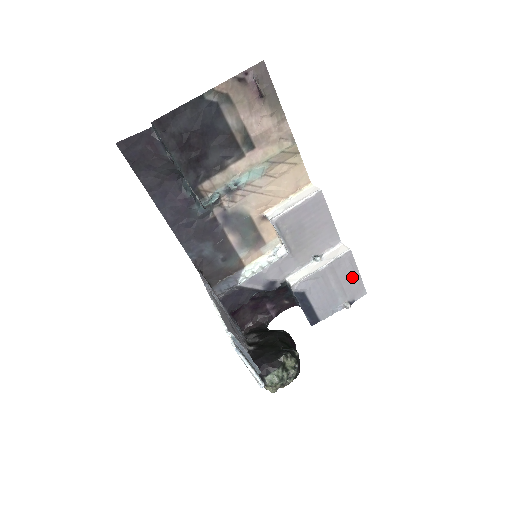
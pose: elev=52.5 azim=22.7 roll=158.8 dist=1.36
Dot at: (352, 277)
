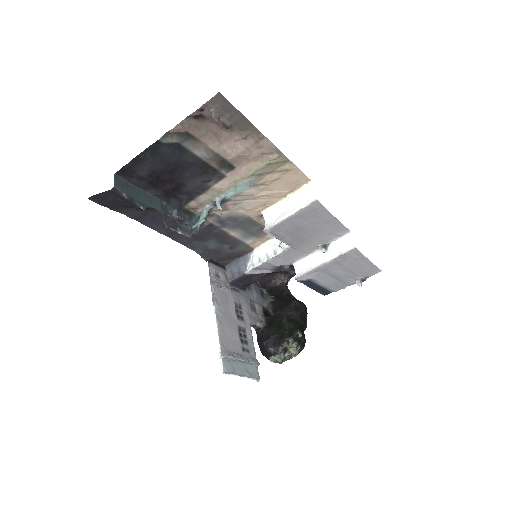
Dot at: (361, 264)
